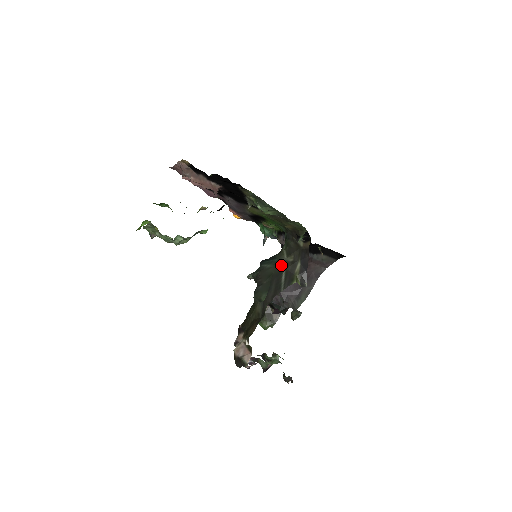
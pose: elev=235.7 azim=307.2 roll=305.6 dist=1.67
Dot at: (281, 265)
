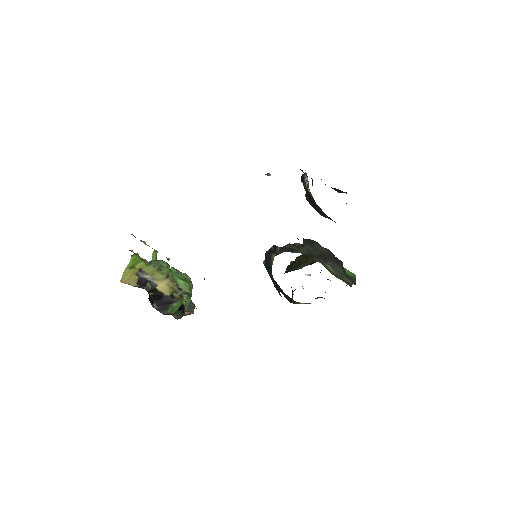
Dot at: occluded
